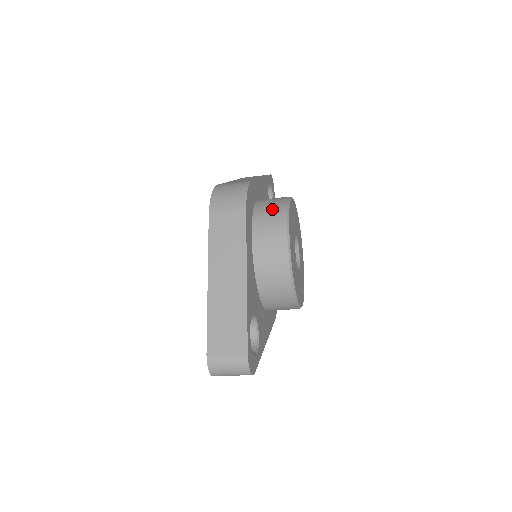
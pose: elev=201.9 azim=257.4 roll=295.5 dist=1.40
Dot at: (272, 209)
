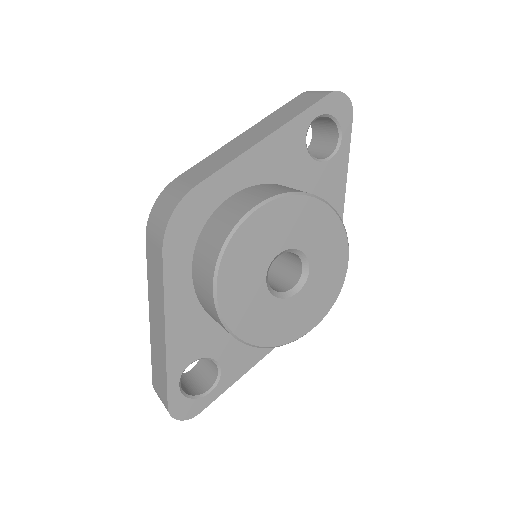
Dot at: (213, 236)
